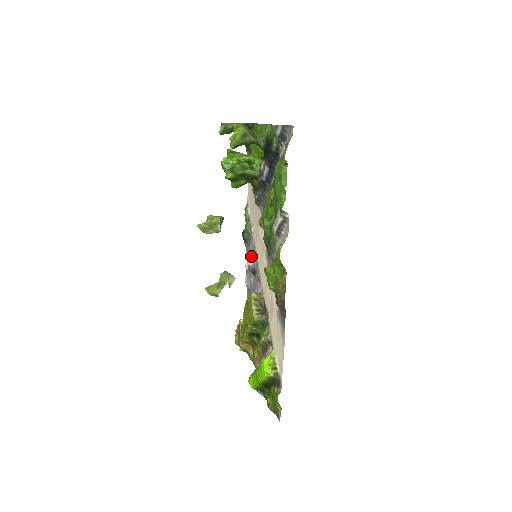
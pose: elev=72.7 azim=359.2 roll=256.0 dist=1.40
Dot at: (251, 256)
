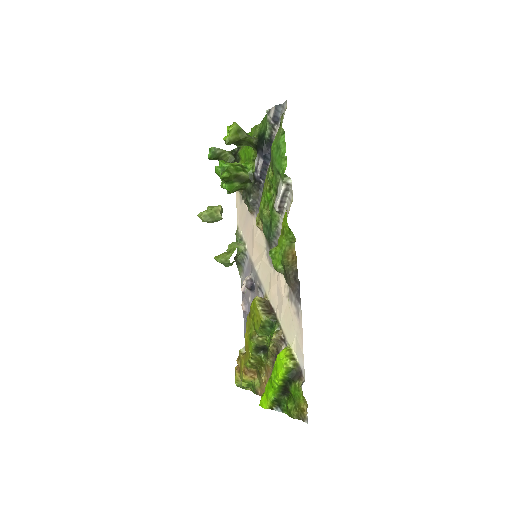
Dot at: (247, 275)
